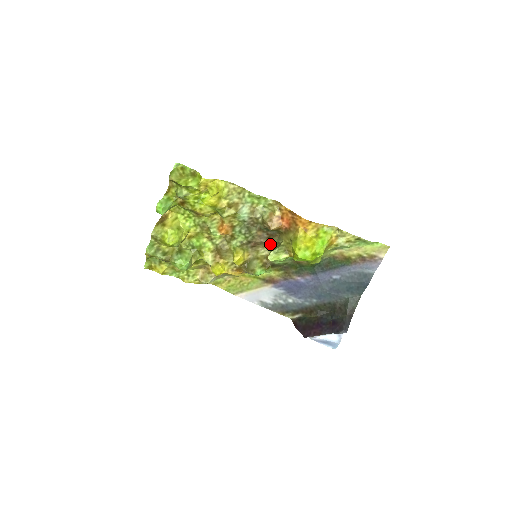
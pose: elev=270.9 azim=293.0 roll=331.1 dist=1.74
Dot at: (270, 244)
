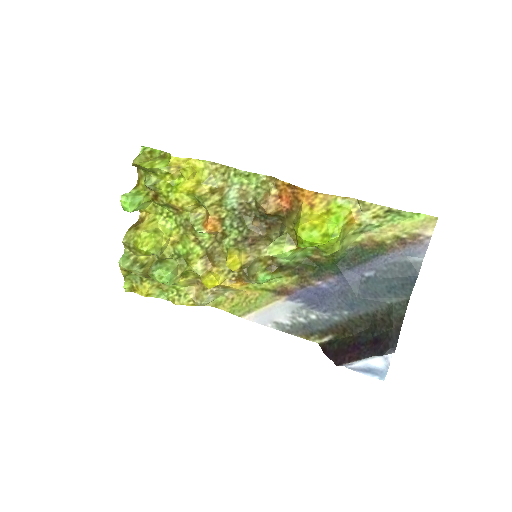
Dot at: (272, 237)
